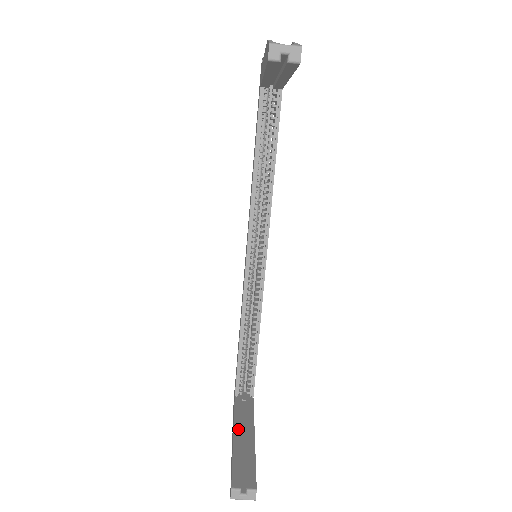
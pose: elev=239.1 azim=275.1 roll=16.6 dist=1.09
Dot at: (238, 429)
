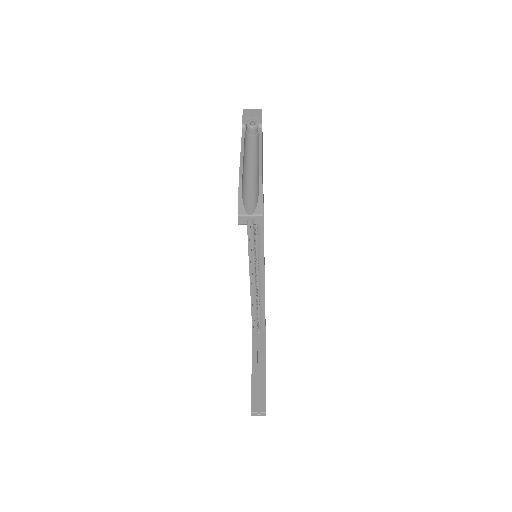
Dot at: (255, 363)
